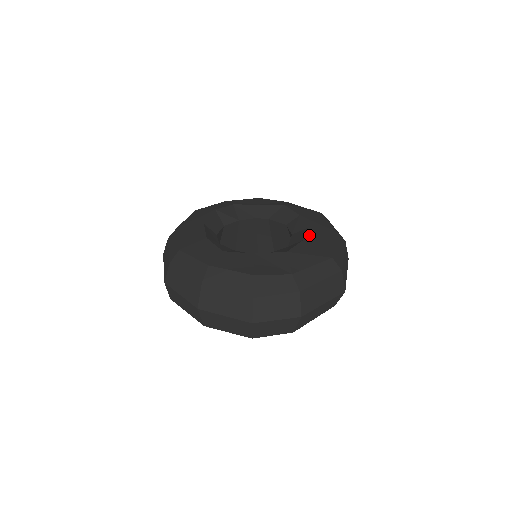
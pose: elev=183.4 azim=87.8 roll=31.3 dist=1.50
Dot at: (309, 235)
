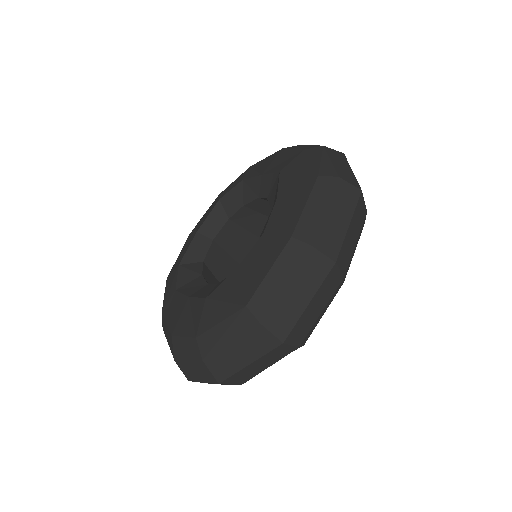
Dot at: (250, 255)
